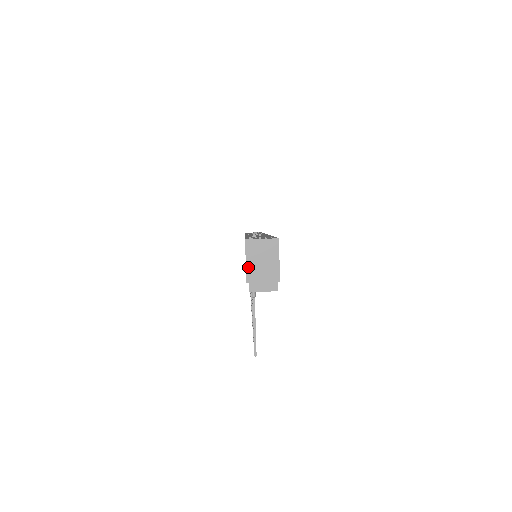
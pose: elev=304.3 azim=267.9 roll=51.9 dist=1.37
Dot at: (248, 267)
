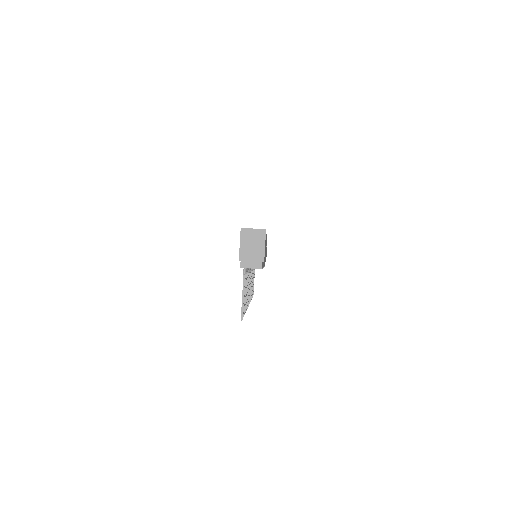
Dot at: (241, 249)
